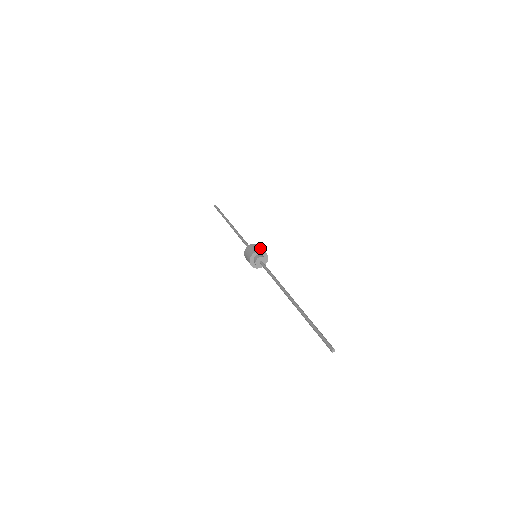
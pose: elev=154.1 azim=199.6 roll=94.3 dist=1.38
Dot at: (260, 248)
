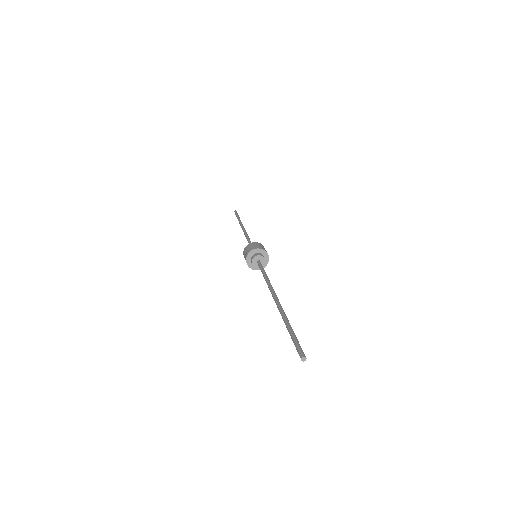
Dot at: (255, 246)
